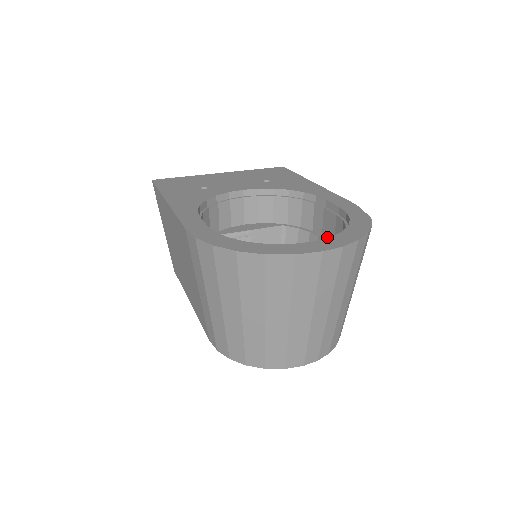
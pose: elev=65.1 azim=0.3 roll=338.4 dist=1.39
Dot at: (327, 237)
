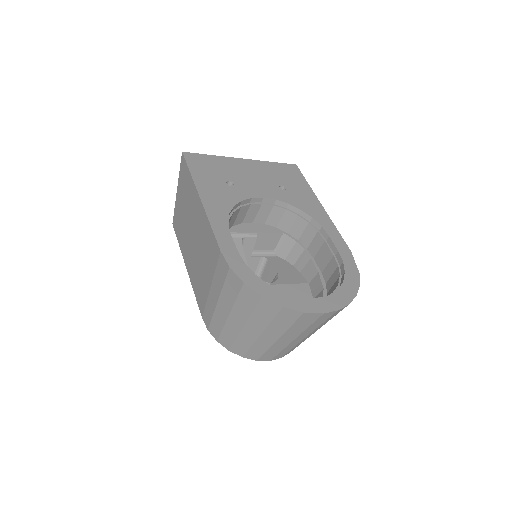
Dot at: (318, 263)
